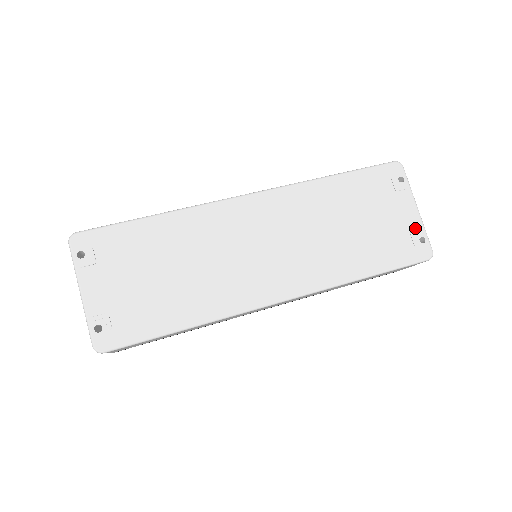
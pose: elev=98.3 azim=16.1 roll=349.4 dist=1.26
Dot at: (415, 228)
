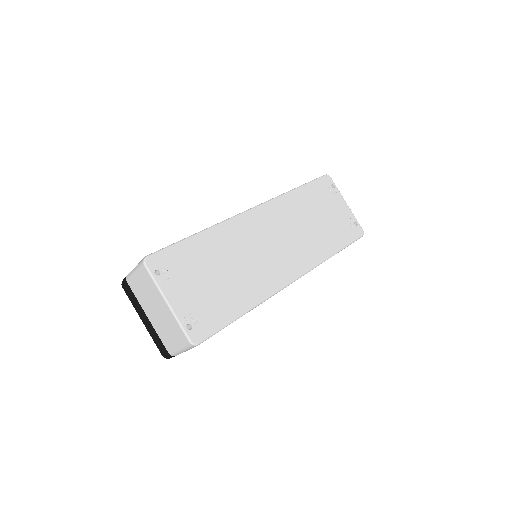
Dot at: (350, 217)
